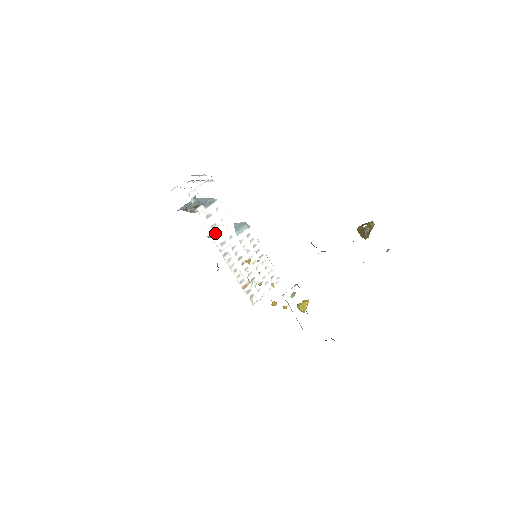
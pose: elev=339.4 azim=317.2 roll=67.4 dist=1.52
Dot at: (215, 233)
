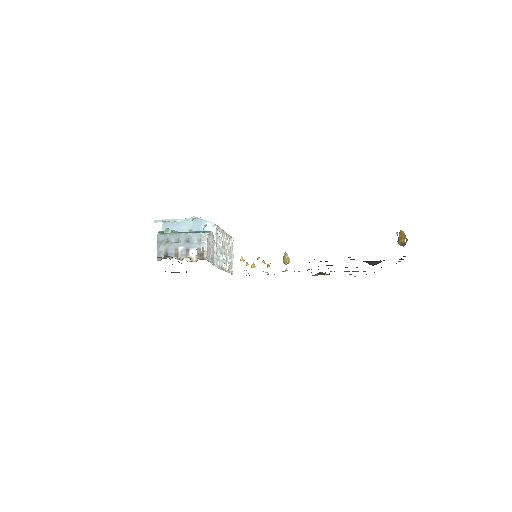
Dot at: (211, 259)
